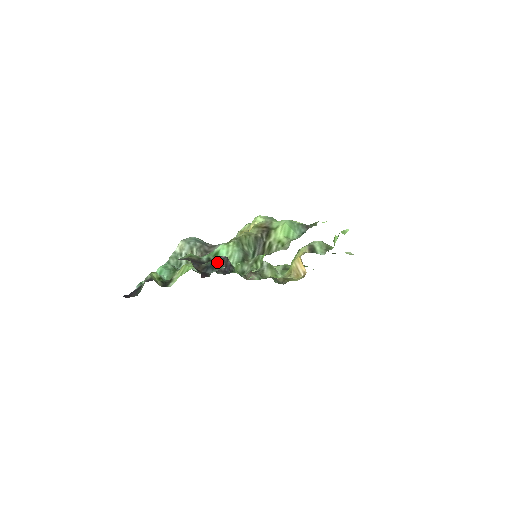
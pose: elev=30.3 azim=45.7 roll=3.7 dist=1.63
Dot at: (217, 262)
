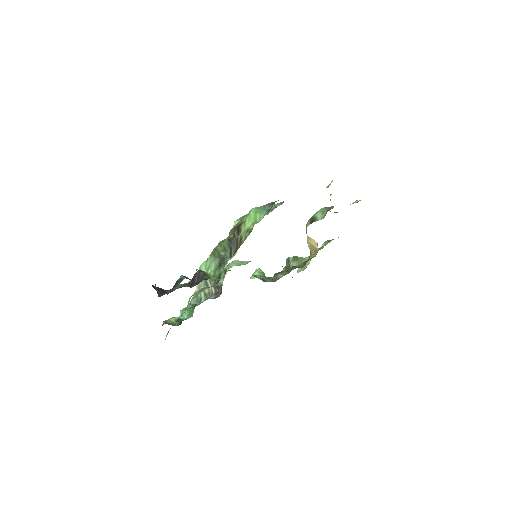
Dot at: (179, 278)
